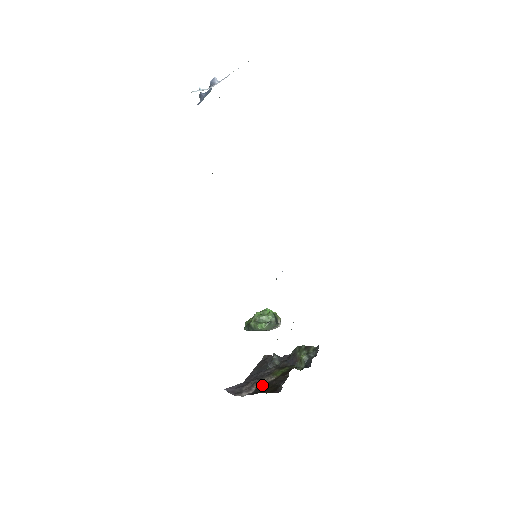
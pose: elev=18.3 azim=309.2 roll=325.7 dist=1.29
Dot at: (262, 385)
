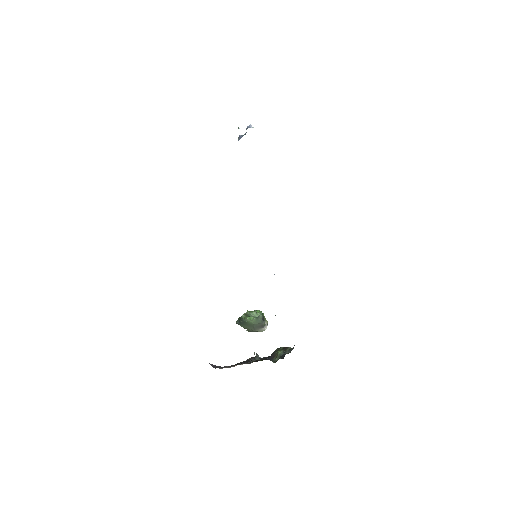
Dot at: occluded
